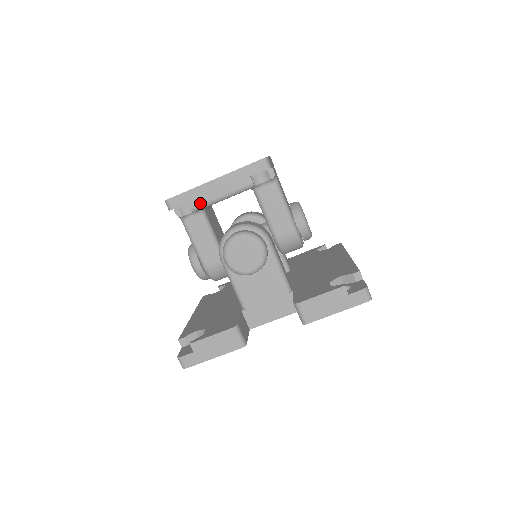
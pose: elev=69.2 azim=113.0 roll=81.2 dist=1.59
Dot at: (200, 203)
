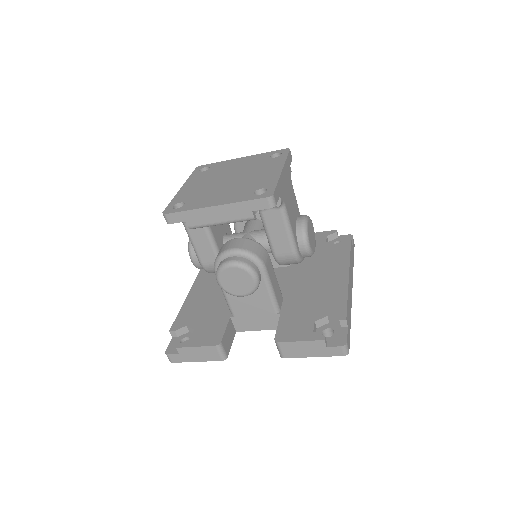
Dot at: (198, 224)
